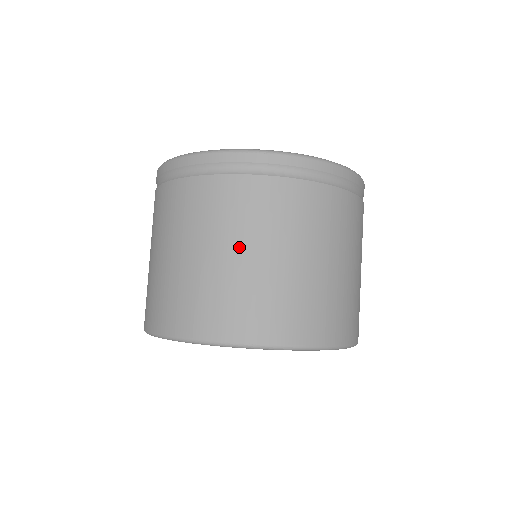
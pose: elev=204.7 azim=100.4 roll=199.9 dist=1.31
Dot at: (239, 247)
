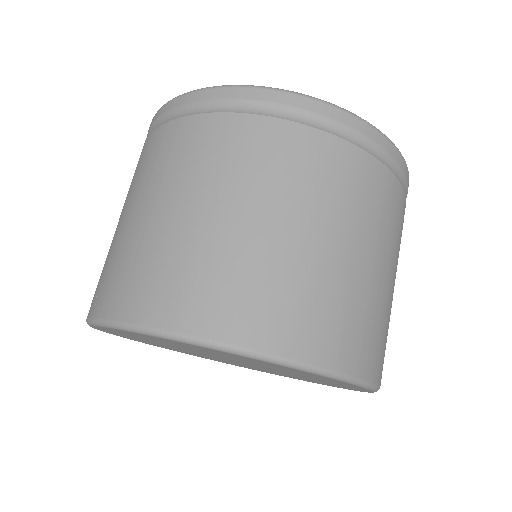
Dot at: (346, 237)
